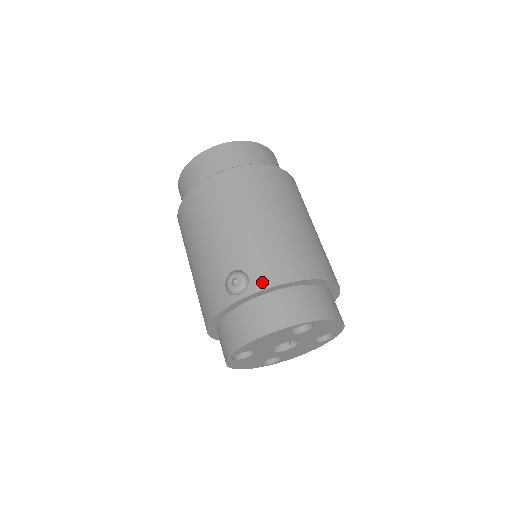
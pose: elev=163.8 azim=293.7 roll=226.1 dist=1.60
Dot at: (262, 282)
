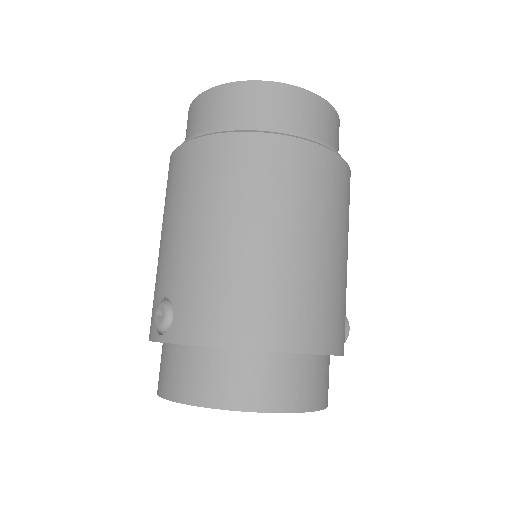
Dot at: (183, 332)
